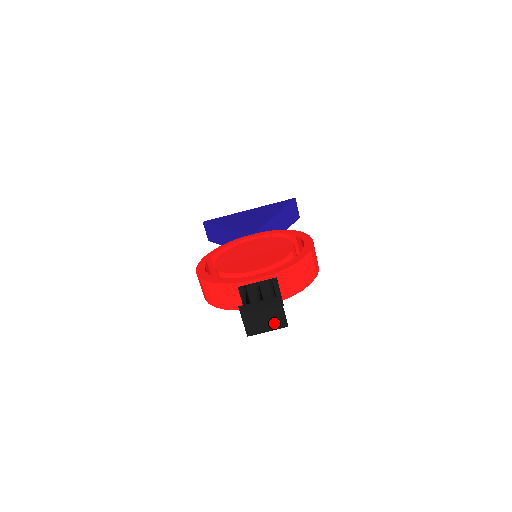
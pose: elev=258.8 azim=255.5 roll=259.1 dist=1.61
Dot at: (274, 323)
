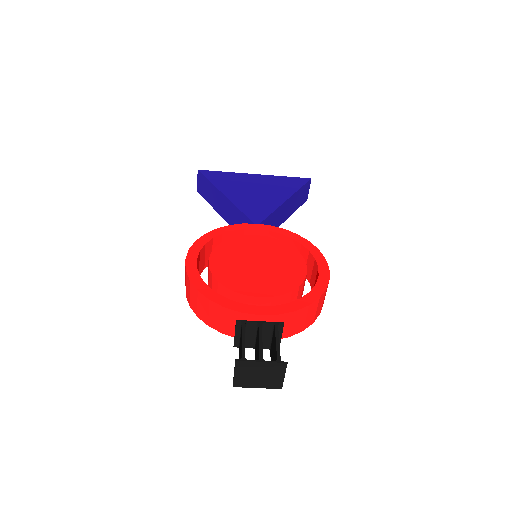
Dot at: (268, 383)
